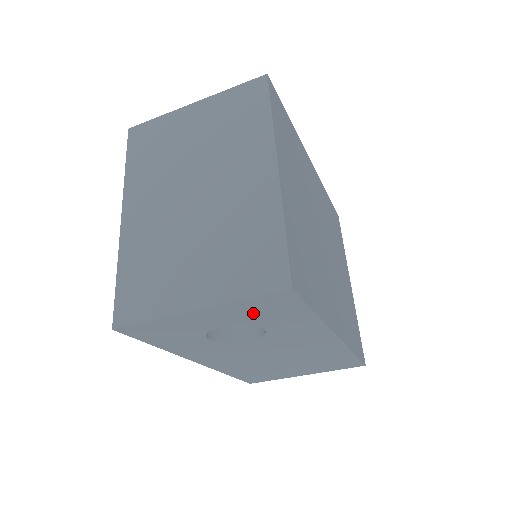
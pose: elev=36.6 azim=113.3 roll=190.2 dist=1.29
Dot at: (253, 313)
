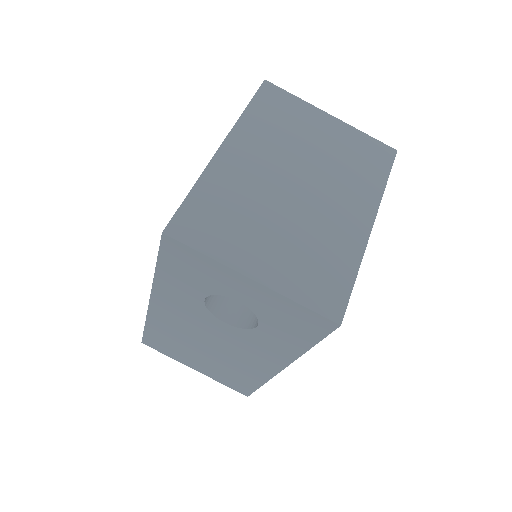
Dot at: (280, 314)
